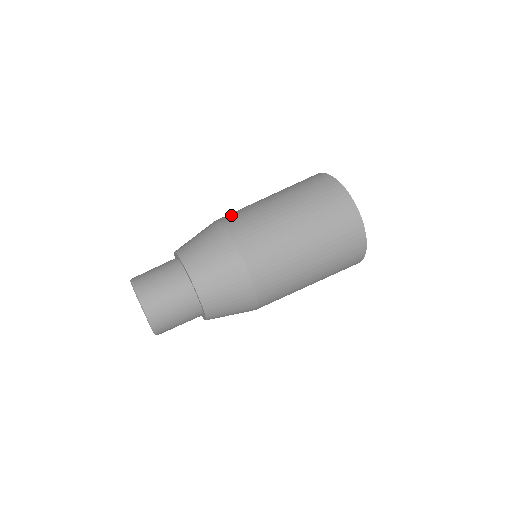
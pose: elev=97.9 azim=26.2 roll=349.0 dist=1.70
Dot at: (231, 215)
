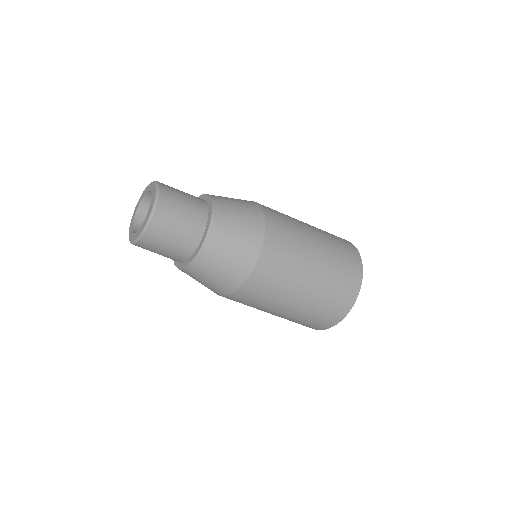
Dot at: (279, 231)
